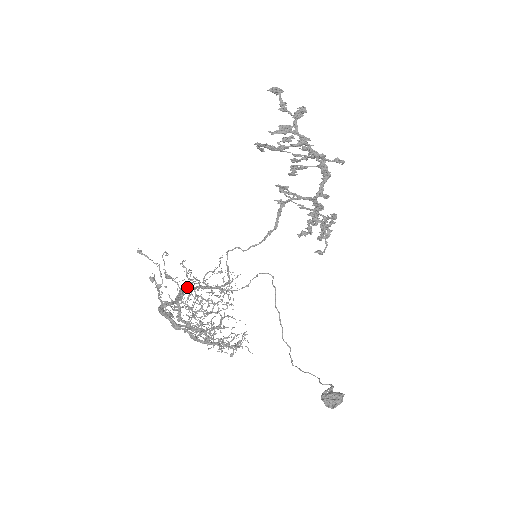
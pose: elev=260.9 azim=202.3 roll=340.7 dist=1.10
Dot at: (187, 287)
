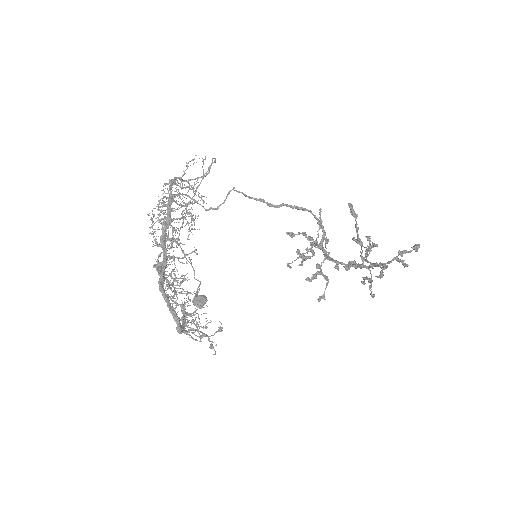
Dot at: (171, 219)
